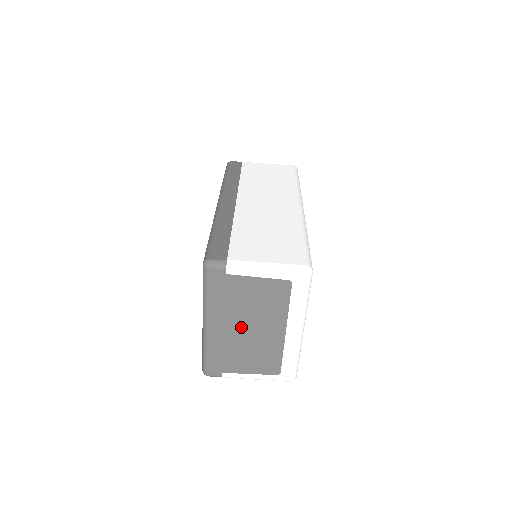
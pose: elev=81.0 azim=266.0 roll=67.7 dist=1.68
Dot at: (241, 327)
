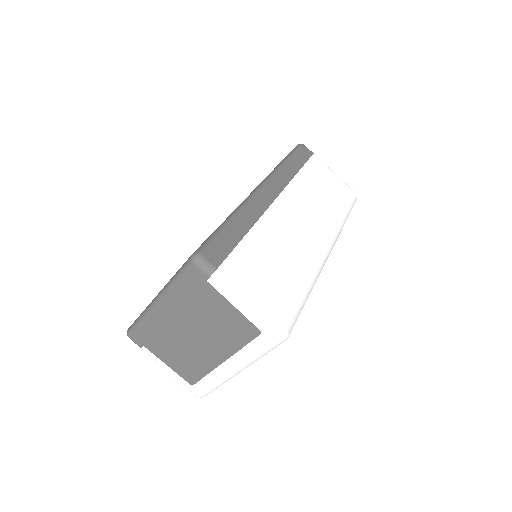
Dot at: (187, 328)
